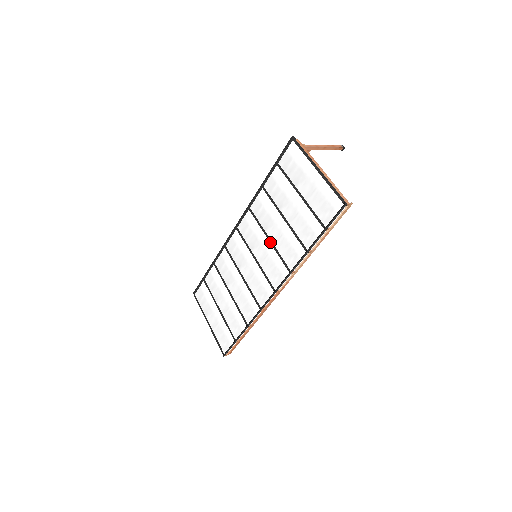
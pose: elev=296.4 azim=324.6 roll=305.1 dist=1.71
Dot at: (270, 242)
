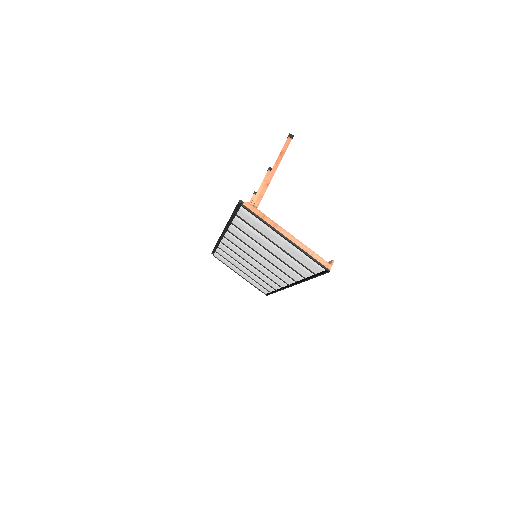
Dot at: occluded
